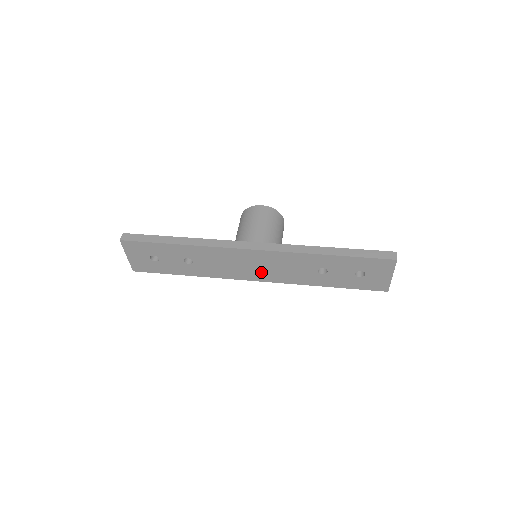
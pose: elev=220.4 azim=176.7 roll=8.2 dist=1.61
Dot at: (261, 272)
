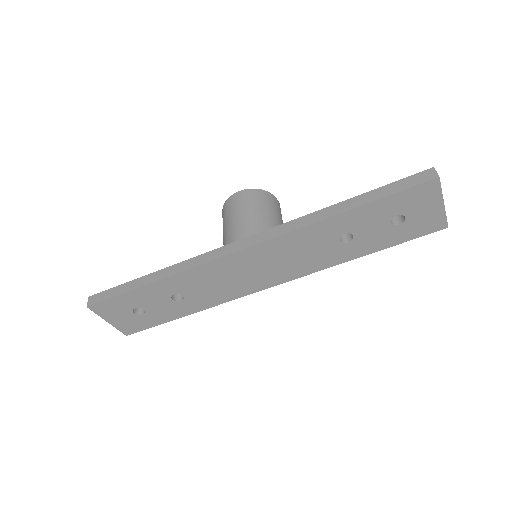
Dot at: (270, 273)
